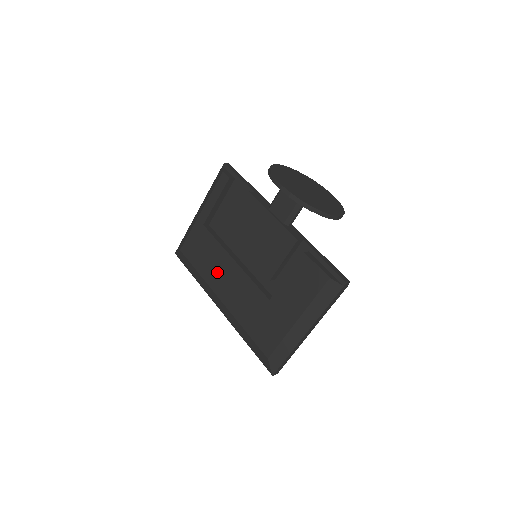
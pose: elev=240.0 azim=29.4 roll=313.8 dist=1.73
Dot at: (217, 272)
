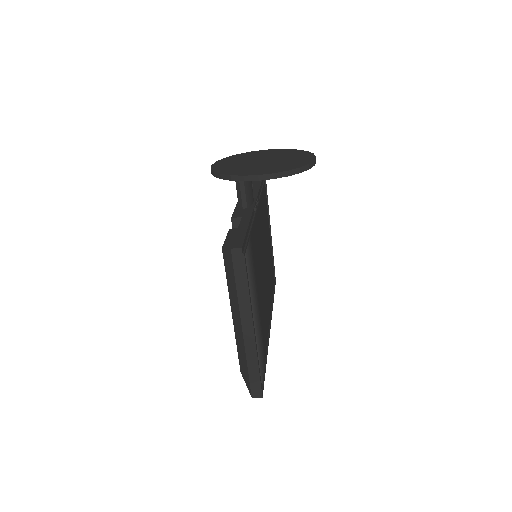
Dot at: occluded
